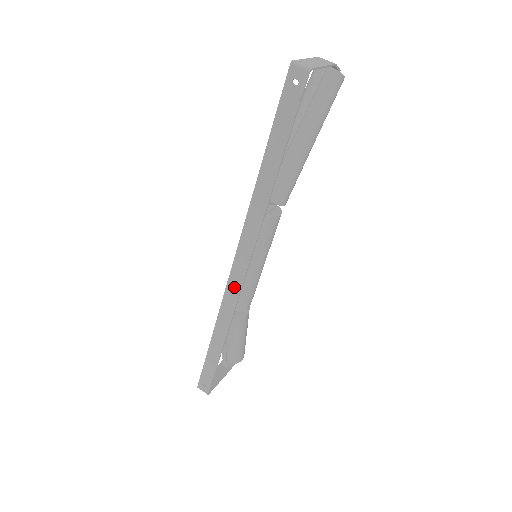
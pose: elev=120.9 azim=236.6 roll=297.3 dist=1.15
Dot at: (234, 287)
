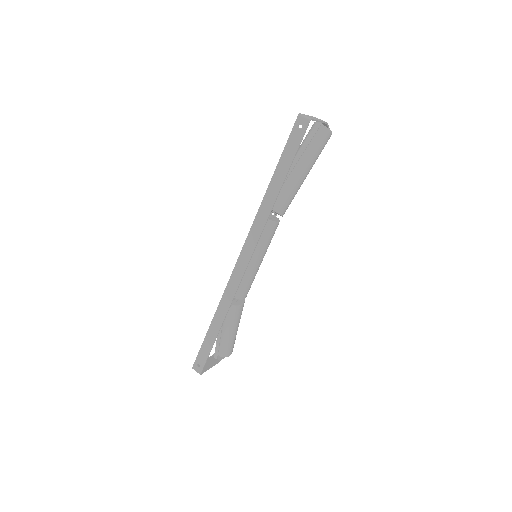
Dot at: (237, 275)
